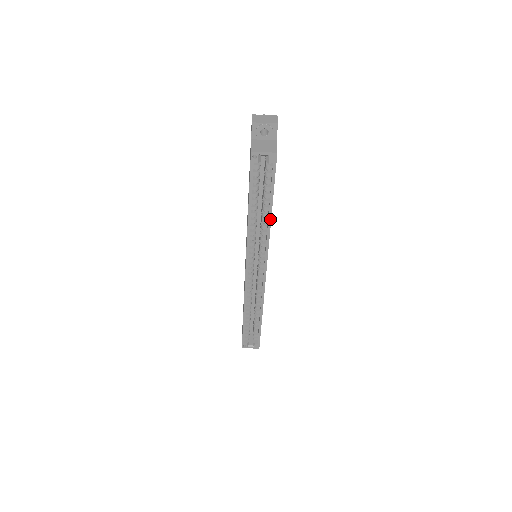
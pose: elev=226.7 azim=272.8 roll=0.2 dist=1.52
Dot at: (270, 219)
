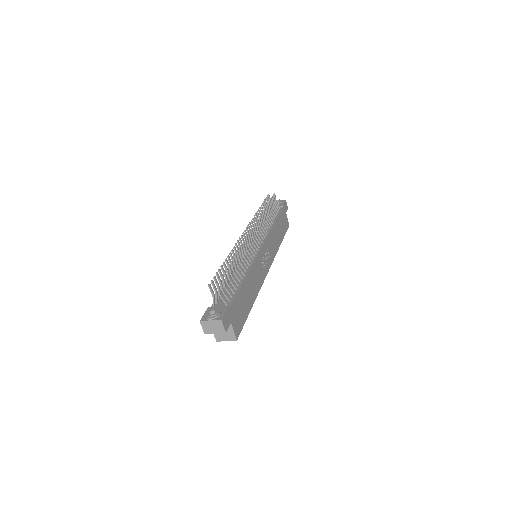
Dot at: (254, 301)
